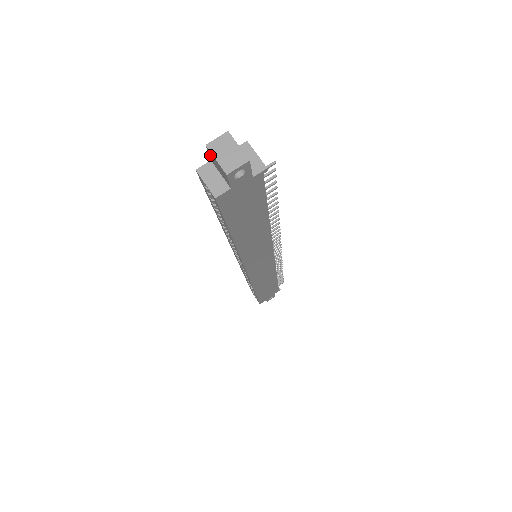
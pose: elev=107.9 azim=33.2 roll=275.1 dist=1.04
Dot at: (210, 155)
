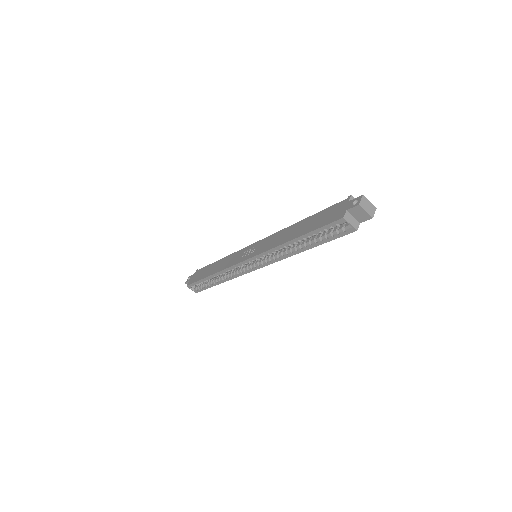
Dot at: (355, 209)
